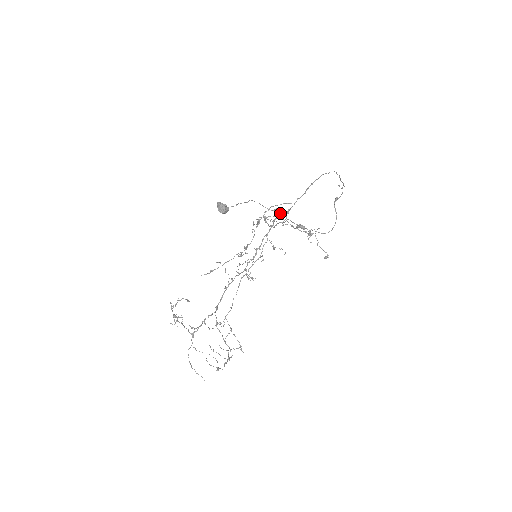
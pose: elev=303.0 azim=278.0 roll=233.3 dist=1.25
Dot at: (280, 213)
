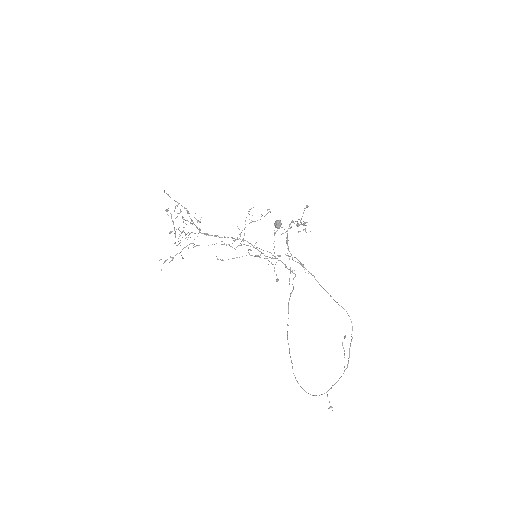
Dot at: occluded
